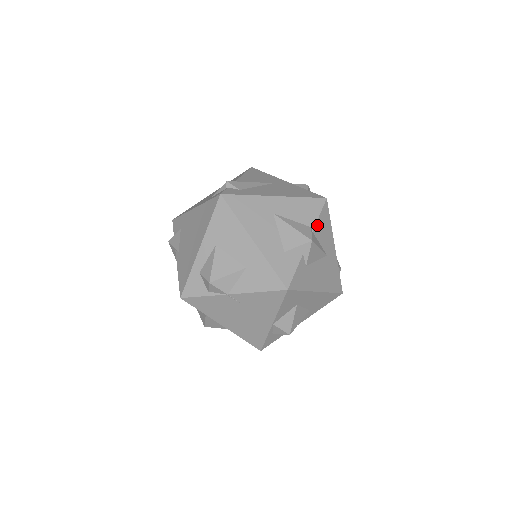
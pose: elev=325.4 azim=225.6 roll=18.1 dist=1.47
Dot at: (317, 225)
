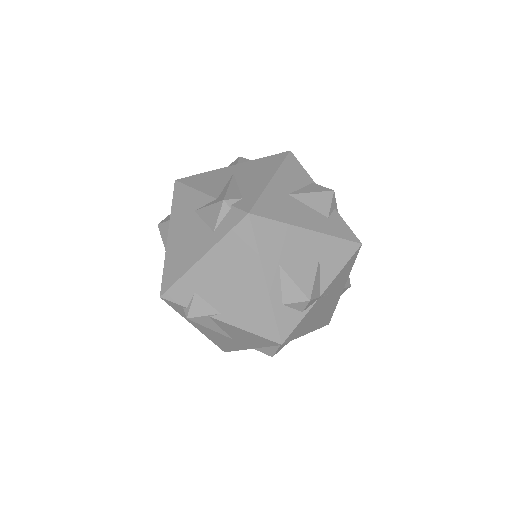
Dot at: (310, 178)
